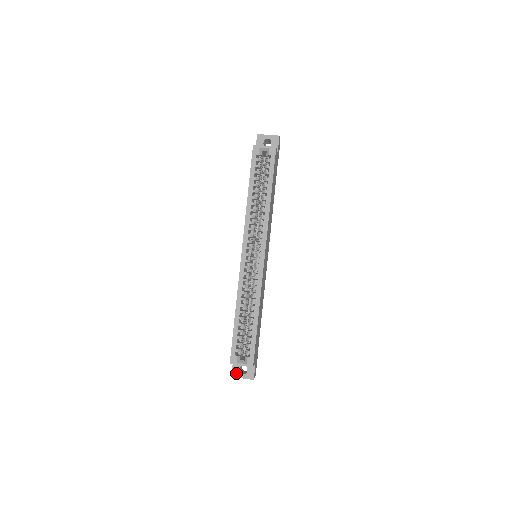
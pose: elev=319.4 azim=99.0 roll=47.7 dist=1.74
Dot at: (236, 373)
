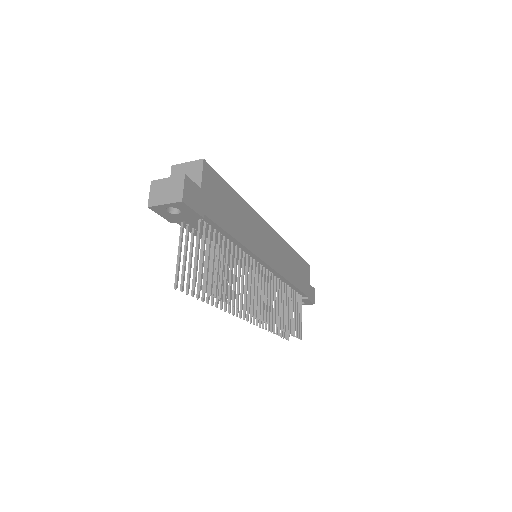
Dot at: occluded
